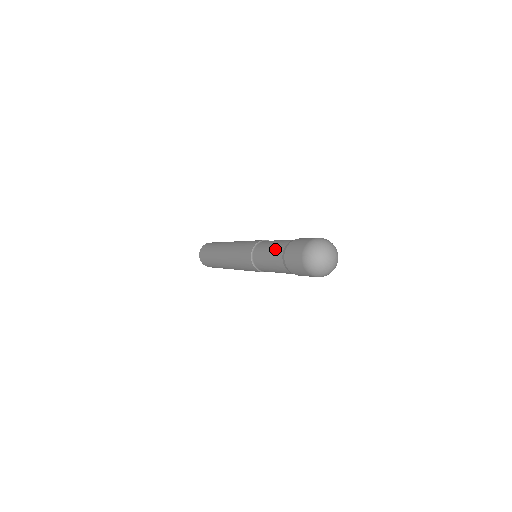
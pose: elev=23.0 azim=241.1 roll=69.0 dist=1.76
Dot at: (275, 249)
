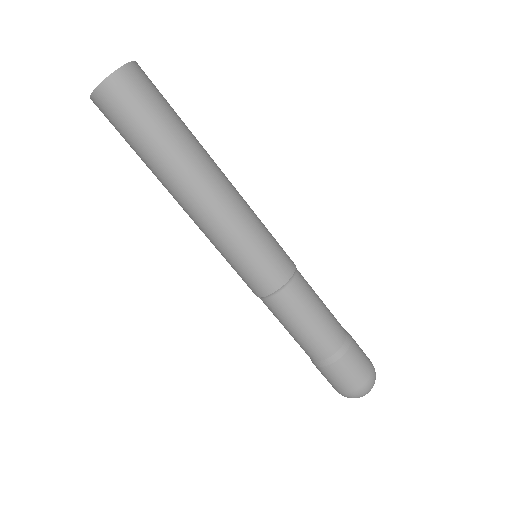
Dot at: (322, 338)
